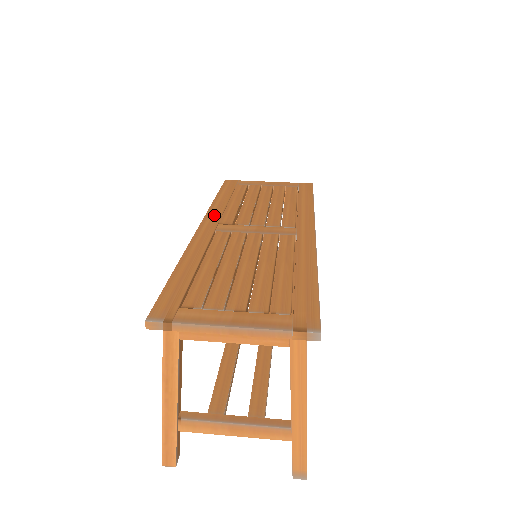
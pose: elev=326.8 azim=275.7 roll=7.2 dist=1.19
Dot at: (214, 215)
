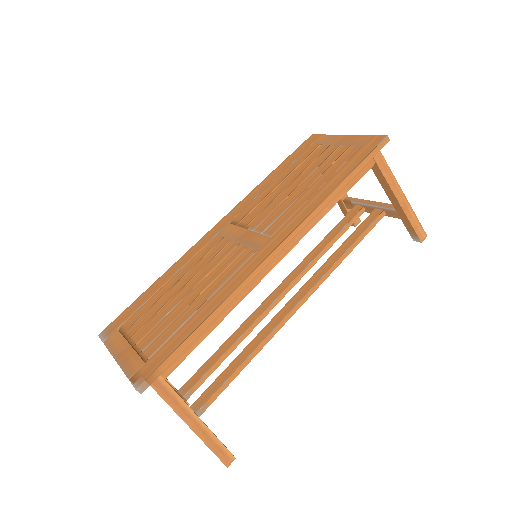
Dot at: (240, 207)
